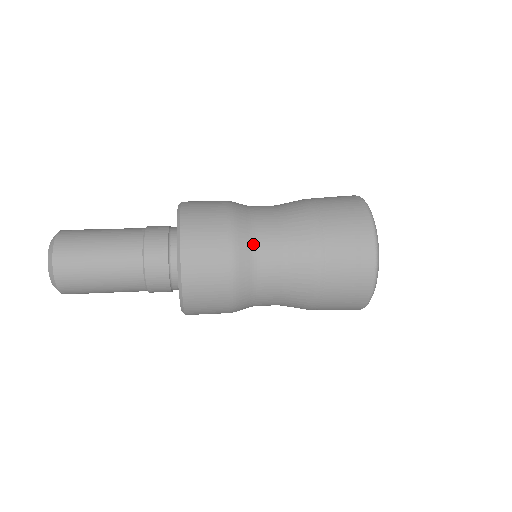
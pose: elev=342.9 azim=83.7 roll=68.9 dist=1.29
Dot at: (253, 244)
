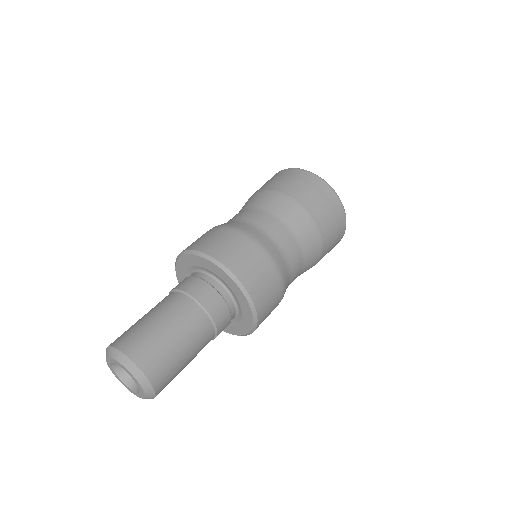
Dot at: (289, 282)
